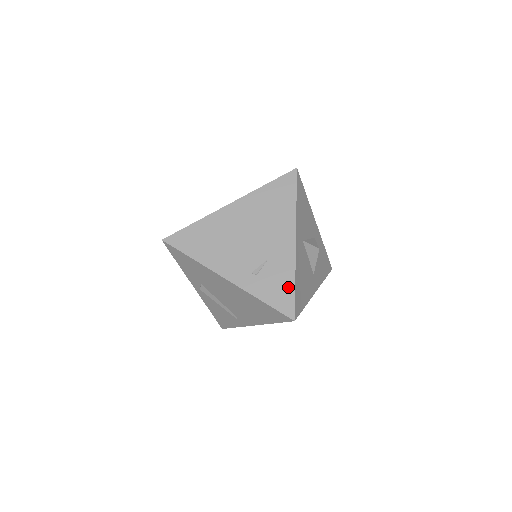
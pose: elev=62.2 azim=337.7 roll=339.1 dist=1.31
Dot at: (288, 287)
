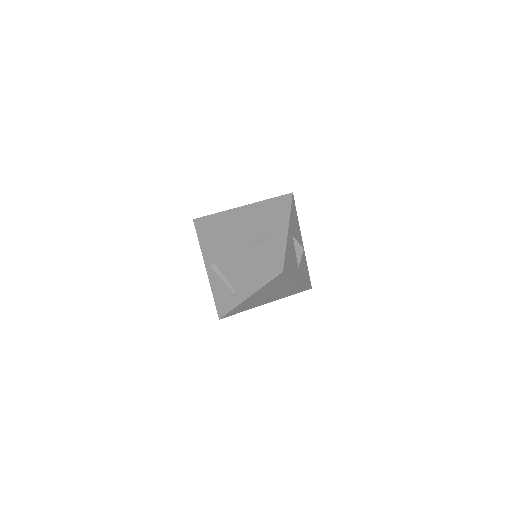
Dot at: (280, 252)
